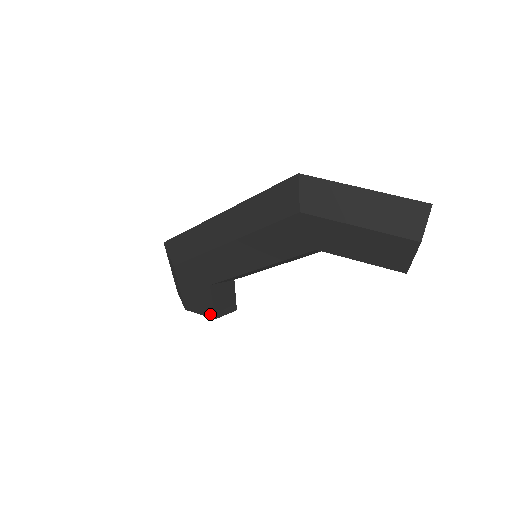
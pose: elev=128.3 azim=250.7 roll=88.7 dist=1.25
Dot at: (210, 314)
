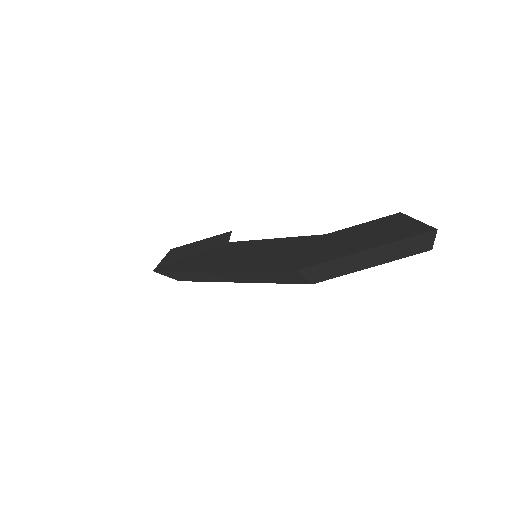
Dot at: occluded
